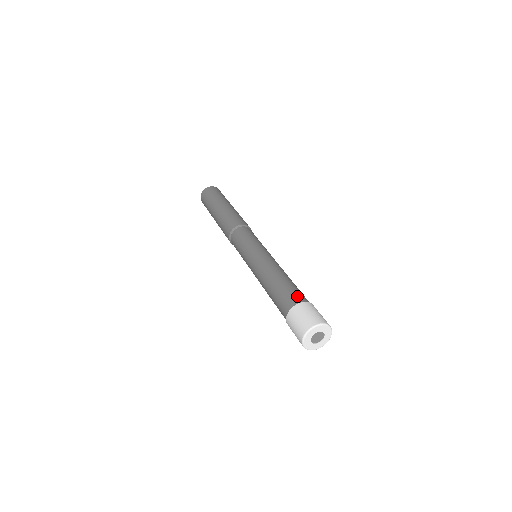
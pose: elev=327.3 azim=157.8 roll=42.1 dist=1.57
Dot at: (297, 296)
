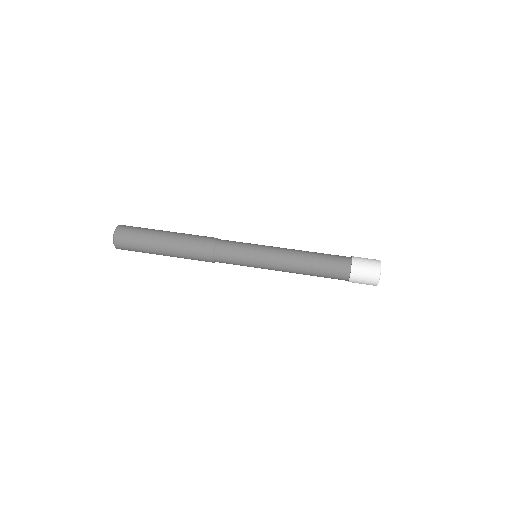
Dot at: (342, 263)
